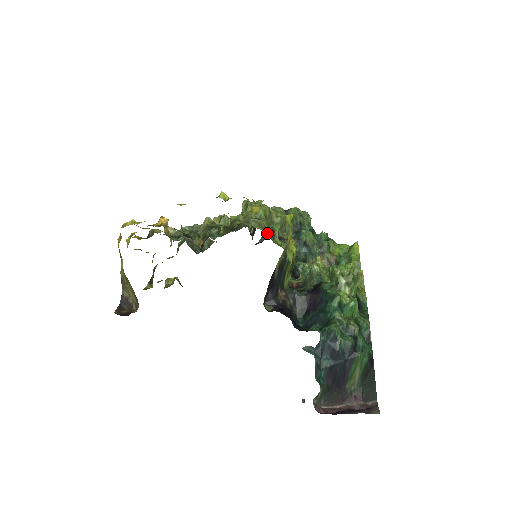
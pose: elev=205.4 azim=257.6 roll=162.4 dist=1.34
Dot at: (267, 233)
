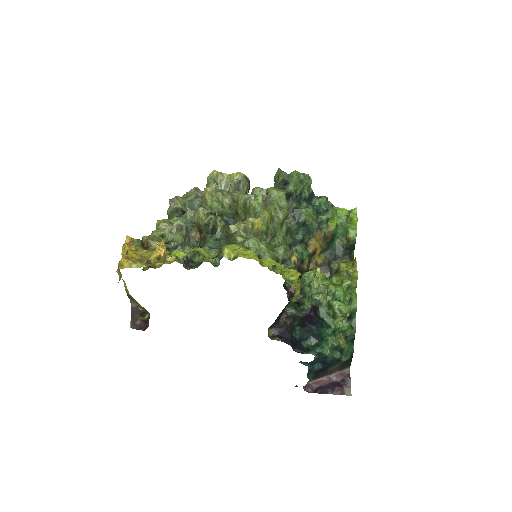
Dot at: (269, 245)
